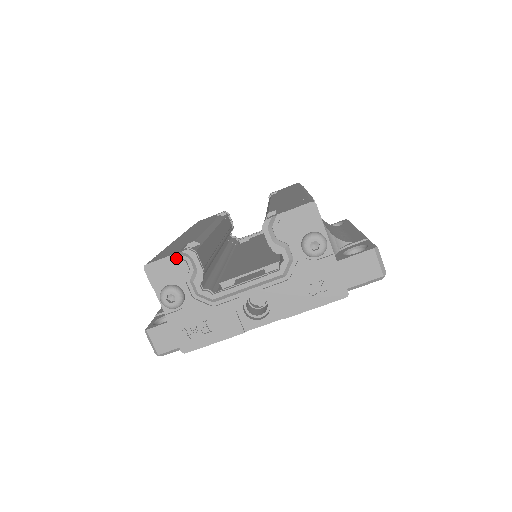
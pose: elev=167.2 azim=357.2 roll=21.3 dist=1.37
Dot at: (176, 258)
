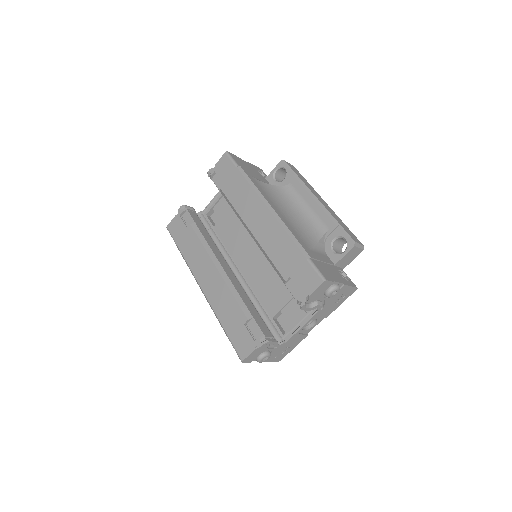
Dot at: (258, 348)
